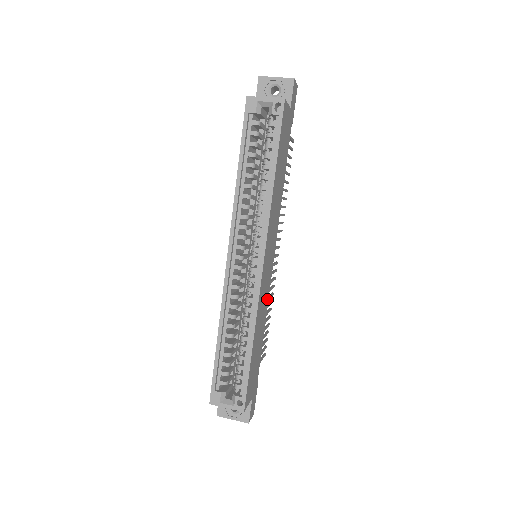
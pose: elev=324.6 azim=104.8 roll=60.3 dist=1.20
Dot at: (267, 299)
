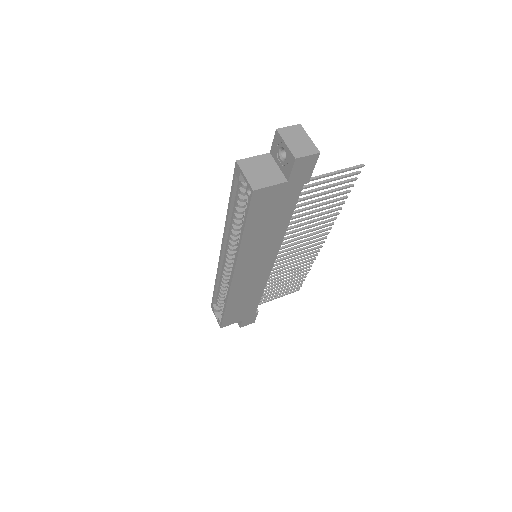
Dot at: (263, 282)
